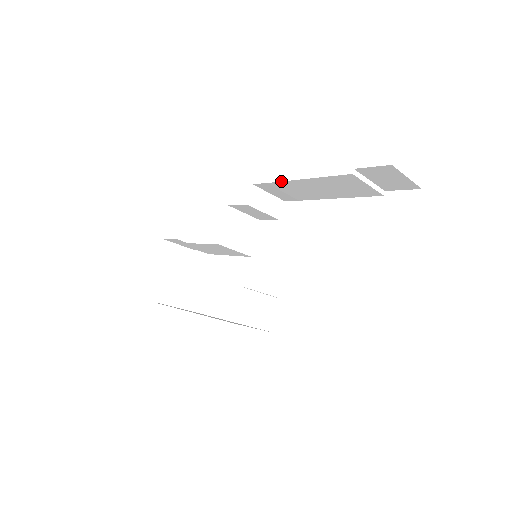
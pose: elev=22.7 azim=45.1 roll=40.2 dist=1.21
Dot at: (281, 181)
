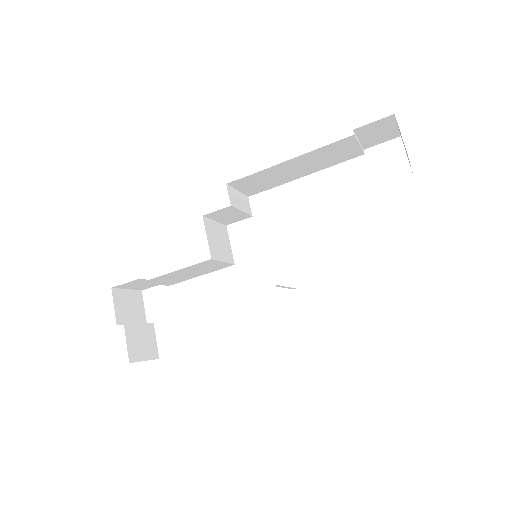
Dot at: occluded
